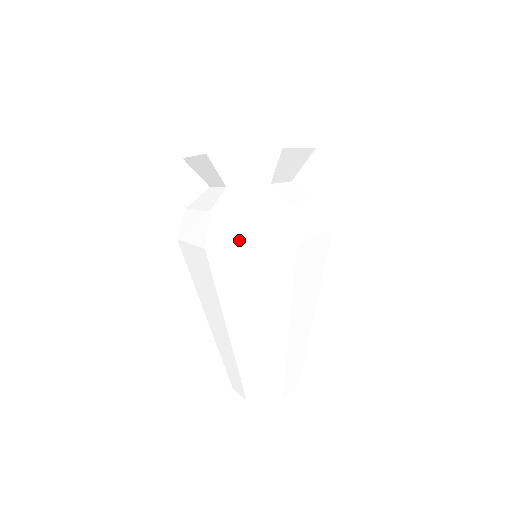
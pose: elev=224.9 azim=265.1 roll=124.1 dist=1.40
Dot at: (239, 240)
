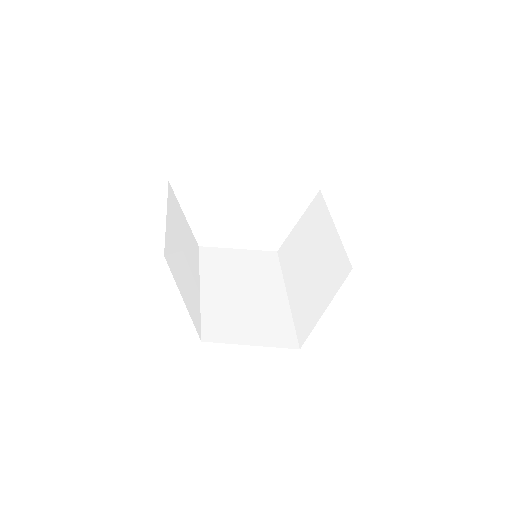
Dot at: occluded
